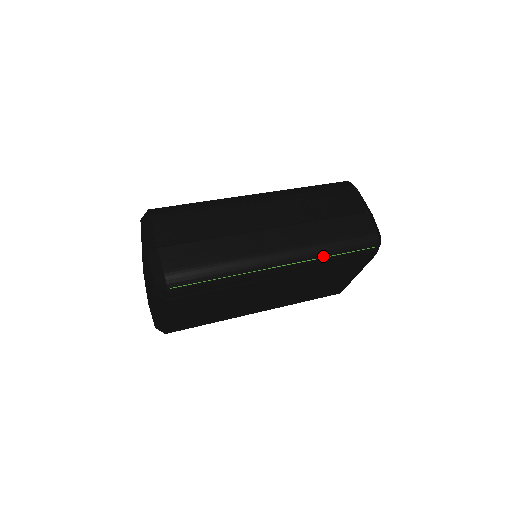
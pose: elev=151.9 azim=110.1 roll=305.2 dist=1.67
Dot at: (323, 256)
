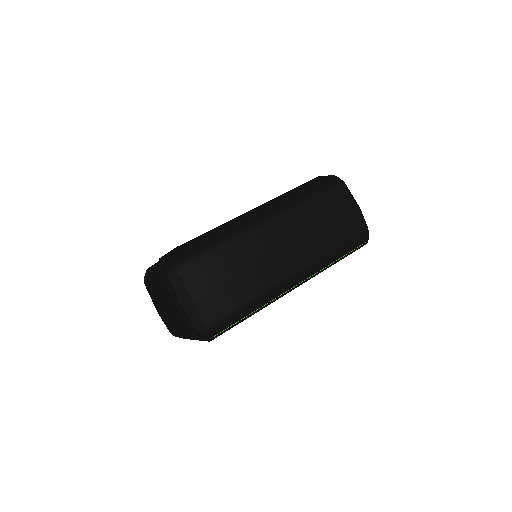
Dot at: (328, 265)
